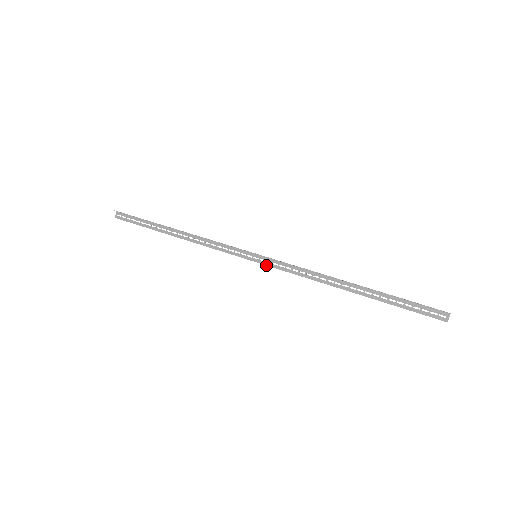
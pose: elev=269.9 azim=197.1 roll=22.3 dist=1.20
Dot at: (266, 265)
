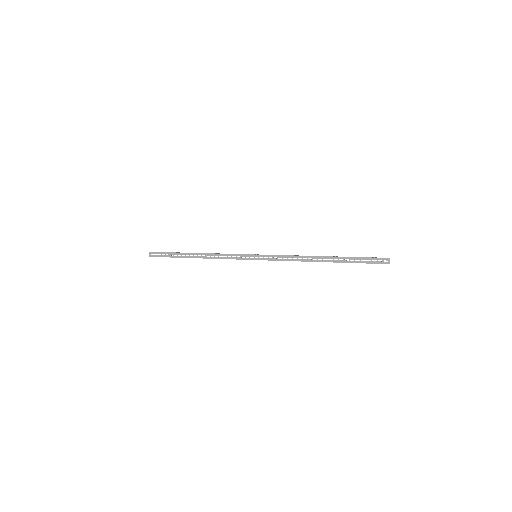
Dot at: occluded
